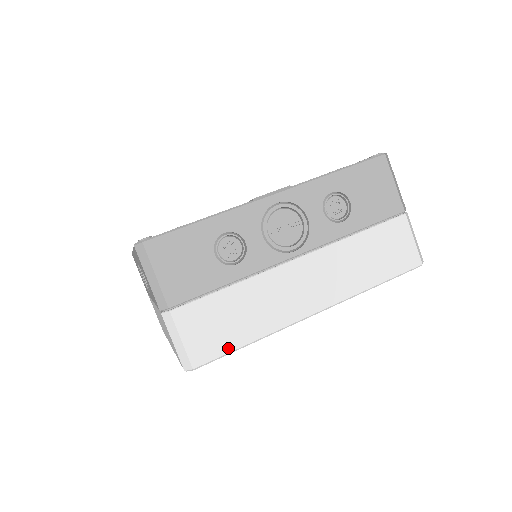
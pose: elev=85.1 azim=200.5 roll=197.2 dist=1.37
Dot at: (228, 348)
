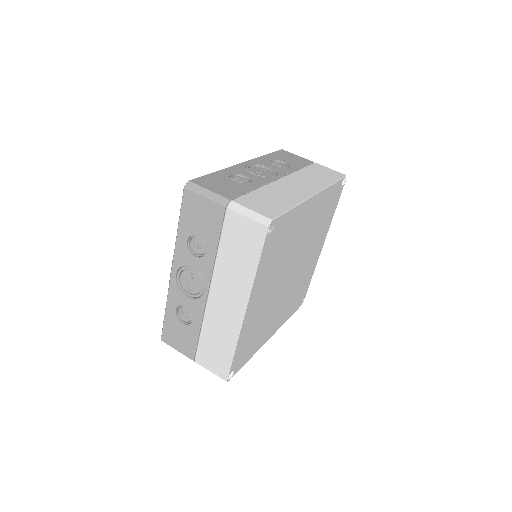
Dot at: (282, 210)
